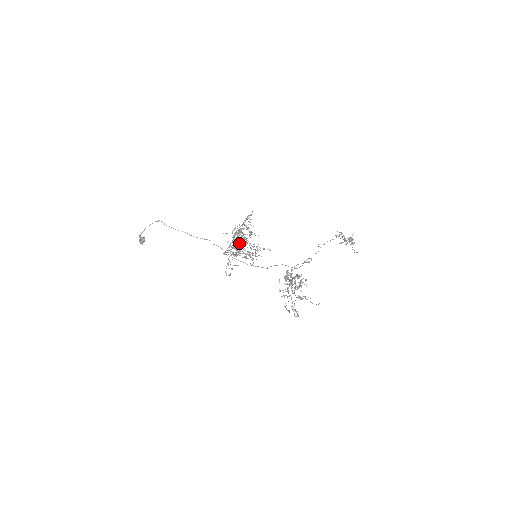
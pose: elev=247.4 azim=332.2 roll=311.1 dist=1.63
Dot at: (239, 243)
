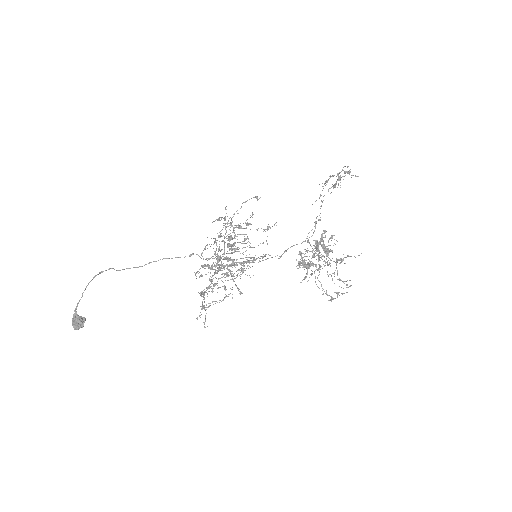
Dot at: occluded
